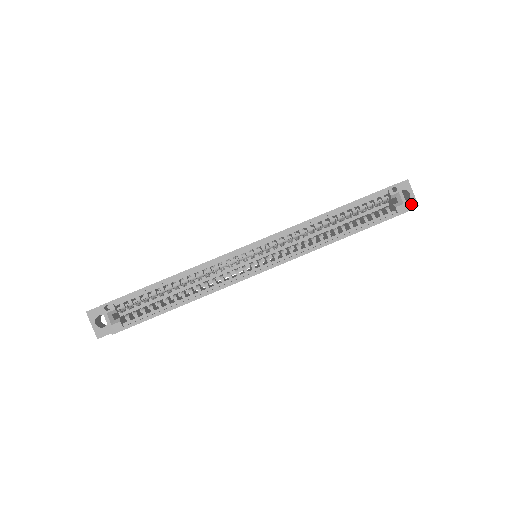
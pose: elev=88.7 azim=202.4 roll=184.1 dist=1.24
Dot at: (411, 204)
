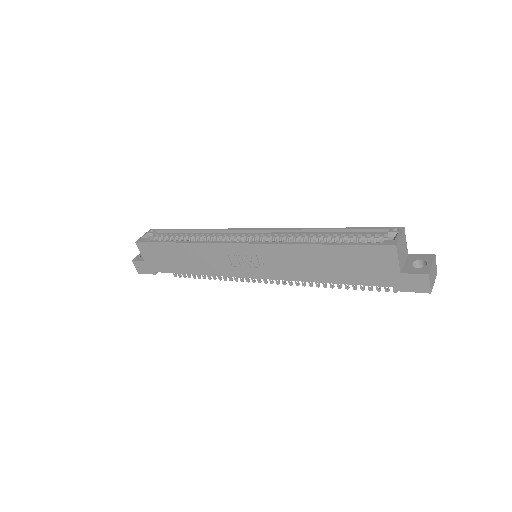
Dot at: (421, 271)
